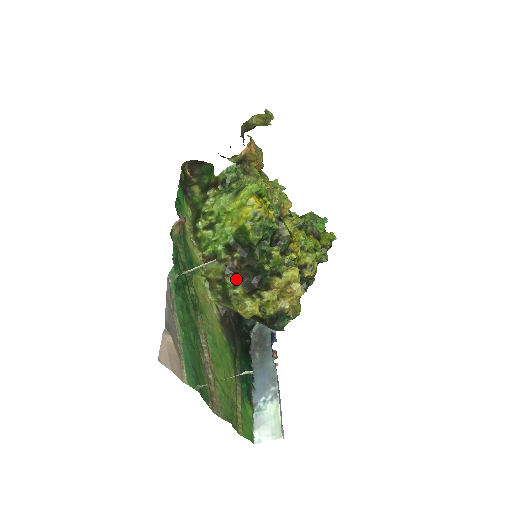
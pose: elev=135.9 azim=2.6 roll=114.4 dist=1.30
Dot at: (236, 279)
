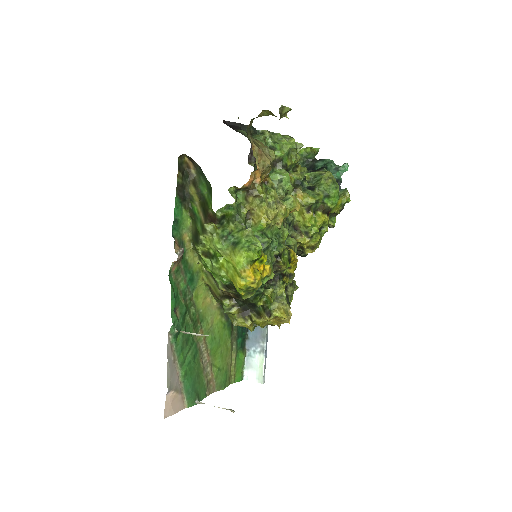
Dot at: (232, 301)
